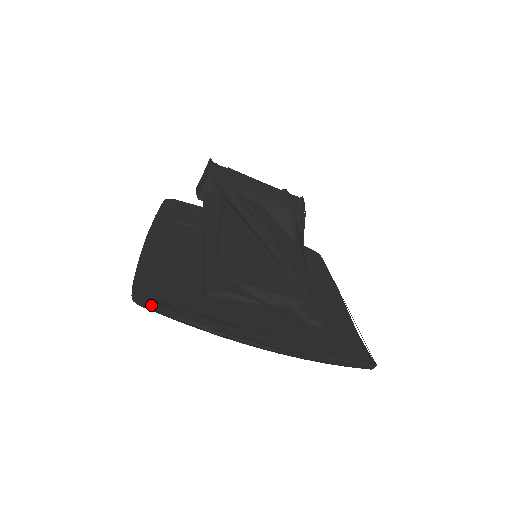
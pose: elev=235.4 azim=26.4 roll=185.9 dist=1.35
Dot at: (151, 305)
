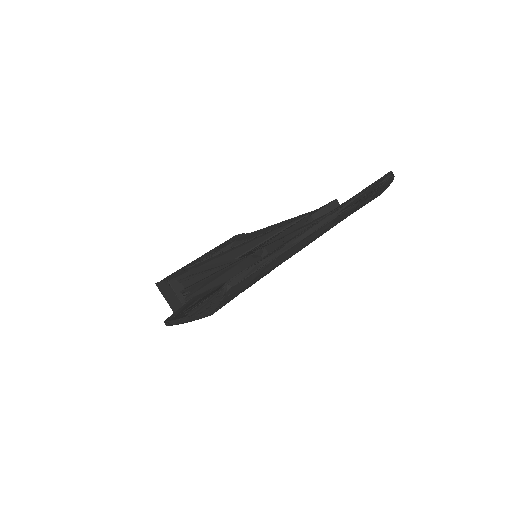
Dot at: (235, 278)
